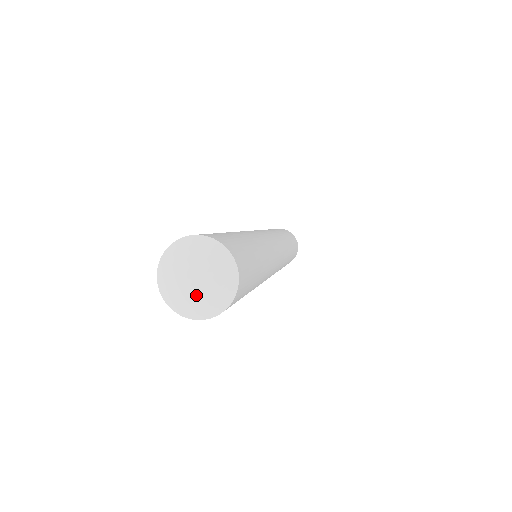
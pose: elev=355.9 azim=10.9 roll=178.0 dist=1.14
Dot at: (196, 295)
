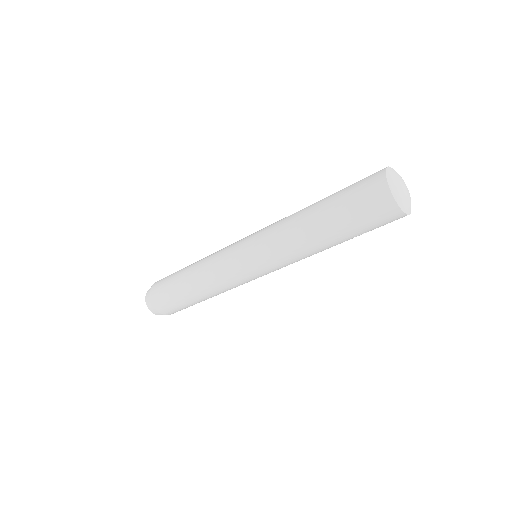
Dot at: (409, 197)
